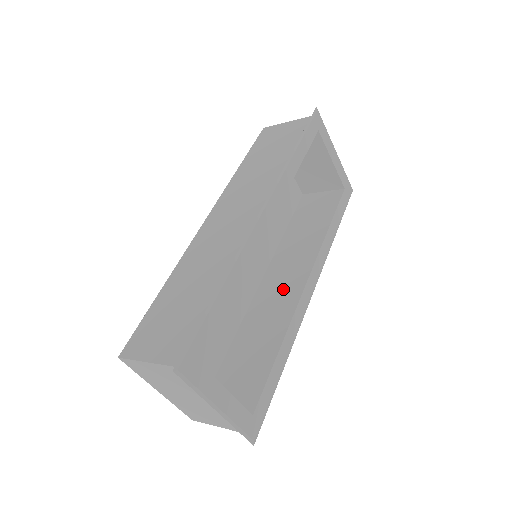
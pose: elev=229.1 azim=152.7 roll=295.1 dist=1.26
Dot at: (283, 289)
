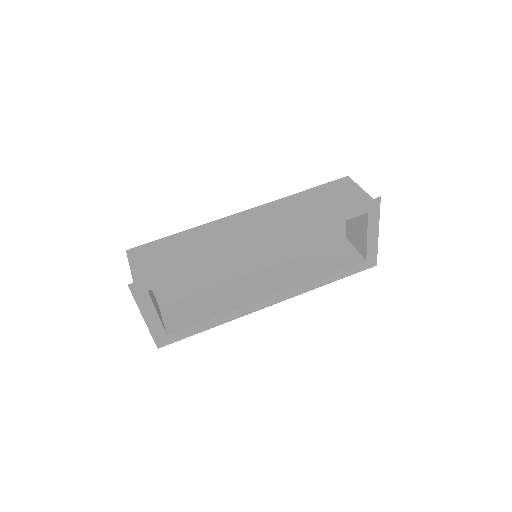
Dot at: (258, 287)
